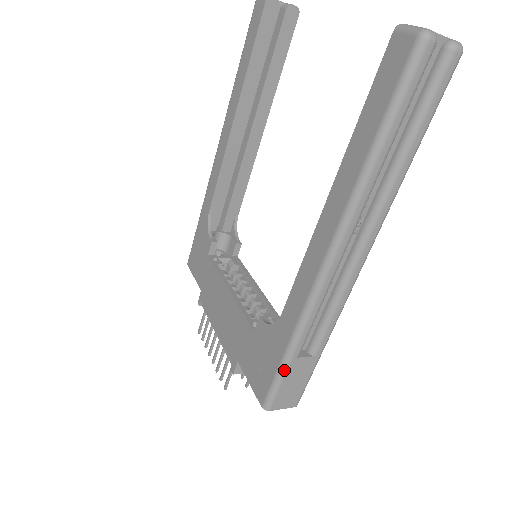
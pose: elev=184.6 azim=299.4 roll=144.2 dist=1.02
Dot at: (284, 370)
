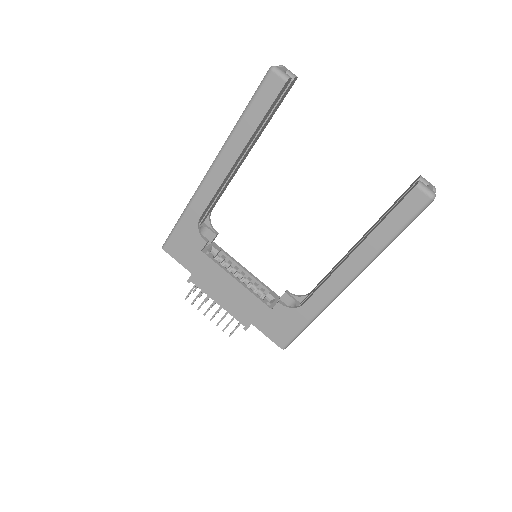
Dot at: occluded
